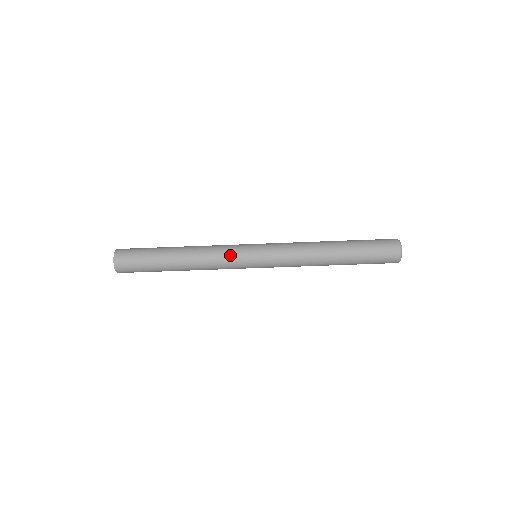
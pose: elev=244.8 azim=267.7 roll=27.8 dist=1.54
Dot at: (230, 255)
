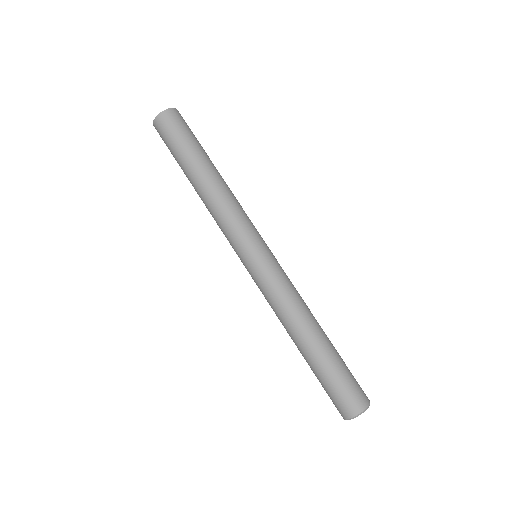
Dot at: (250, 222)
